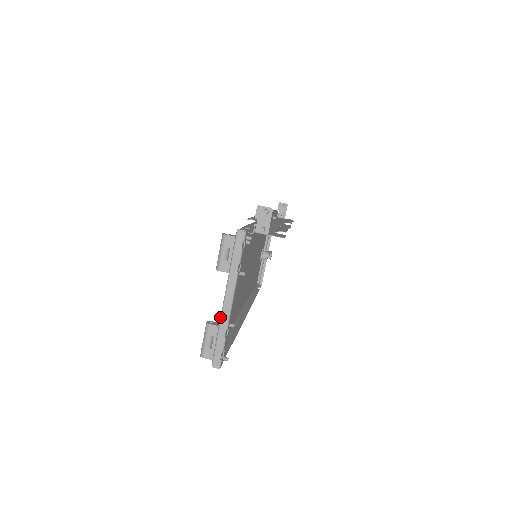
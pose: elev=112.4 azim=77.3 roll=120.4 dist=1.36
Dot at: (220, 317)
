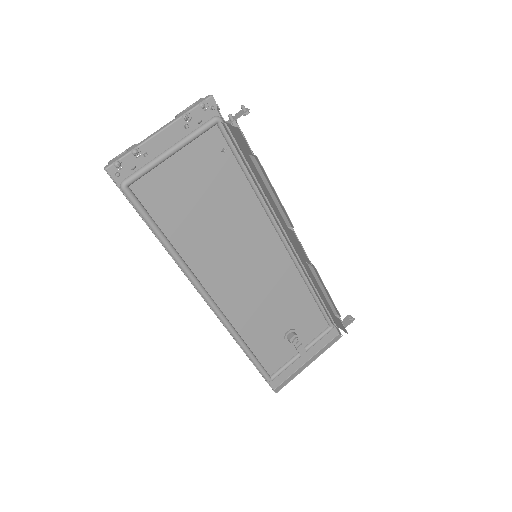
Dot at: (144, 140)
